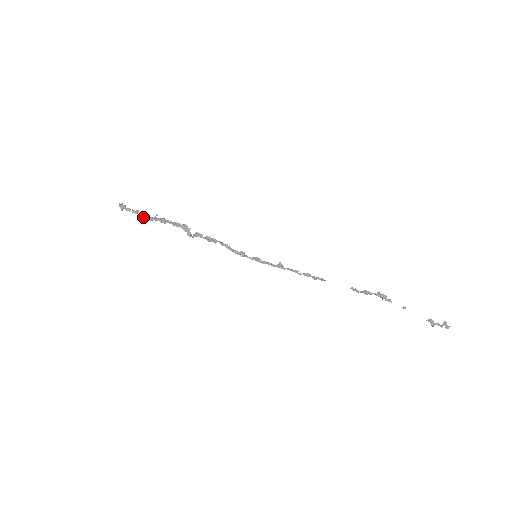
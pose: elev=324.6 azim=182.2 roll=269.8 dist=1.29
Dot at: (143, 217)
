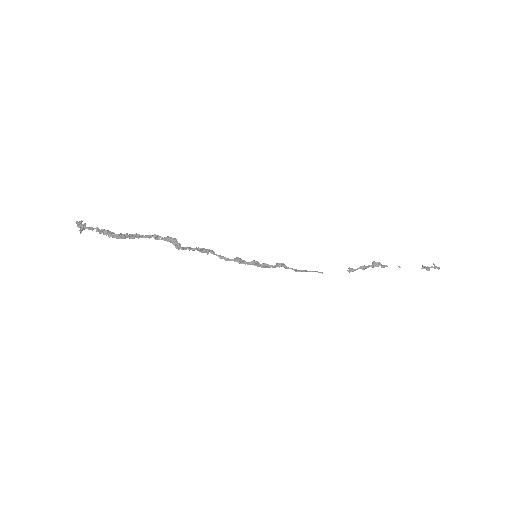
Dot at: (113, 235)
